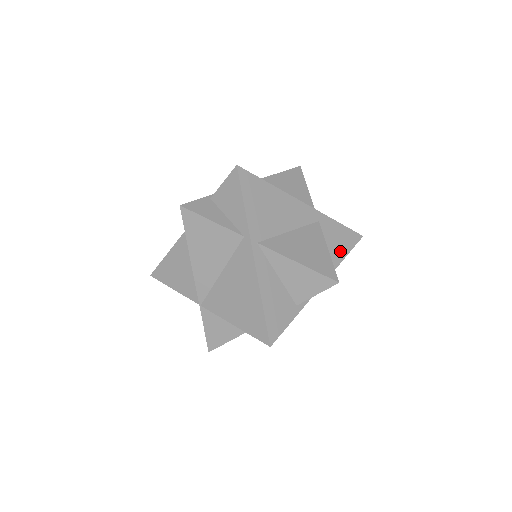
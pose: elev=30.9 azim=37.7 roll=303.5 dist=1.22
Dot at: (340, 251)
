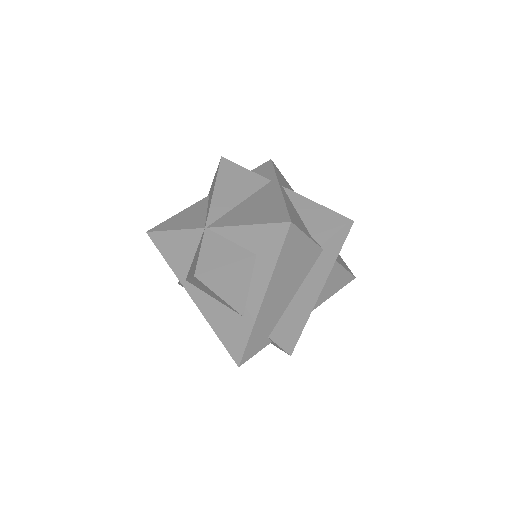
Dot at: (340, 261)
